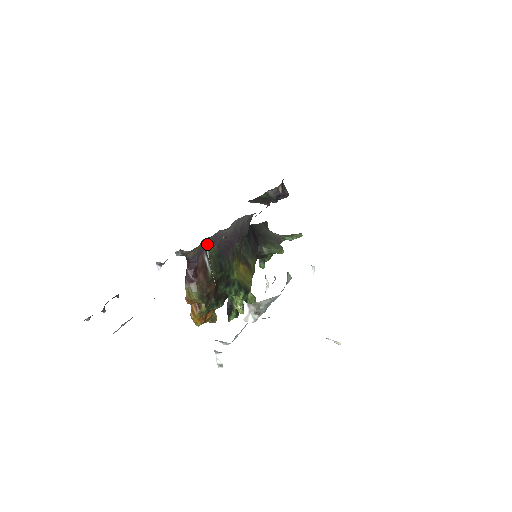
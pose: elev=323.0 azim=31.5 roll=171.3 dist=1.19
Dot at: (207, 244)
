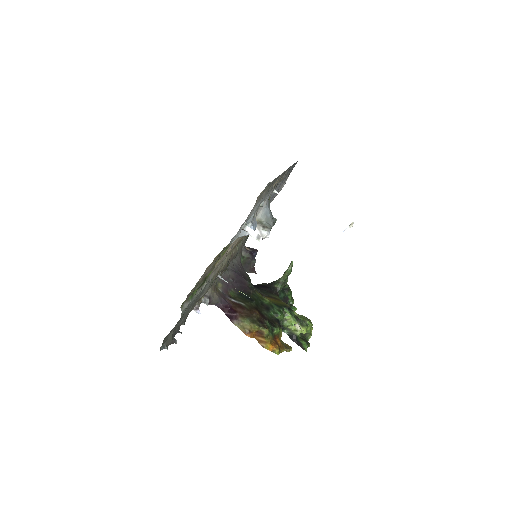
Dot at: (223, 290)
